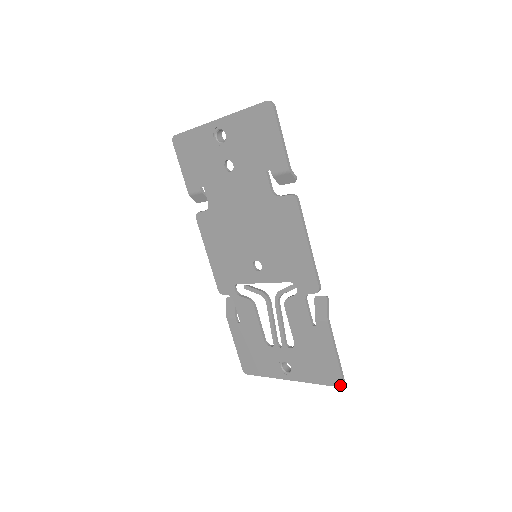
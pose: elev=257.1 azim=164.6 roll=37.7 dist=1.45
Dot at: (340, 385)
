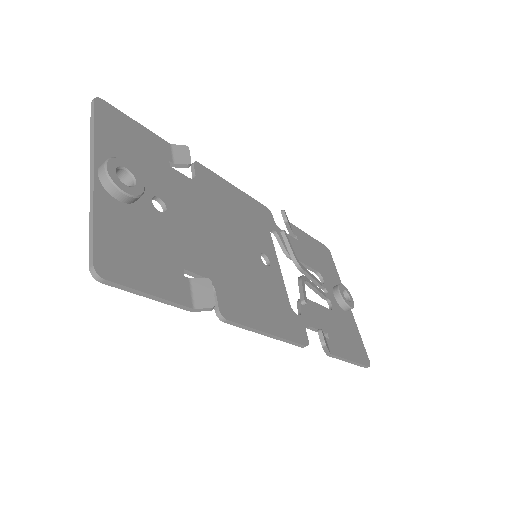
Dot at: occluded
